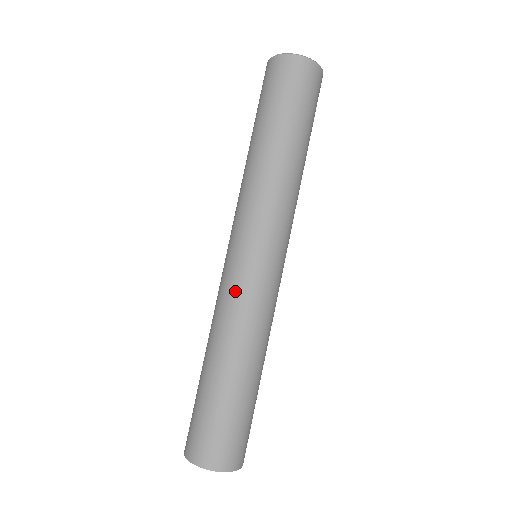
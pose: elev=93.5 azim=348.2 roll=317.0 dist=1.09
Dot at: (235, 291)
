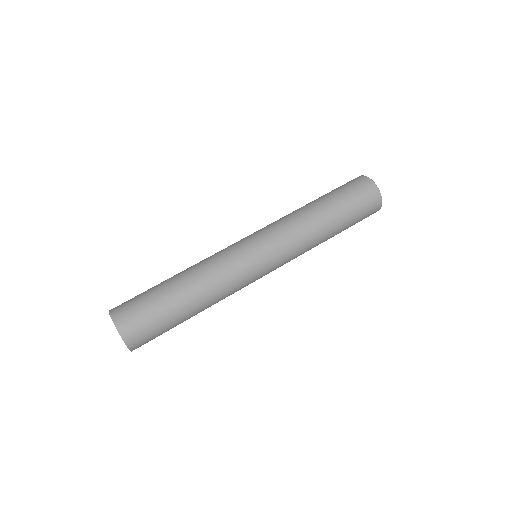
Dot at: (225, 252)
